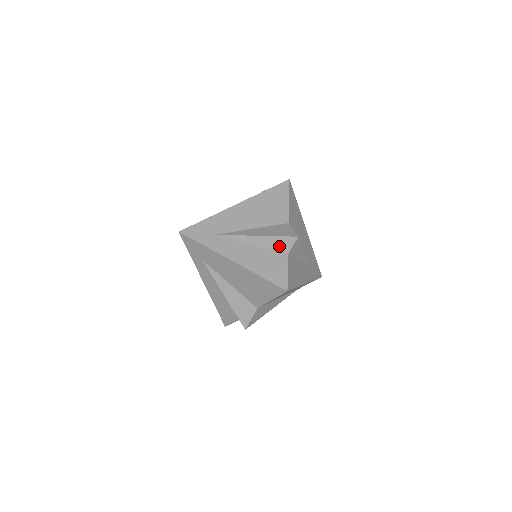
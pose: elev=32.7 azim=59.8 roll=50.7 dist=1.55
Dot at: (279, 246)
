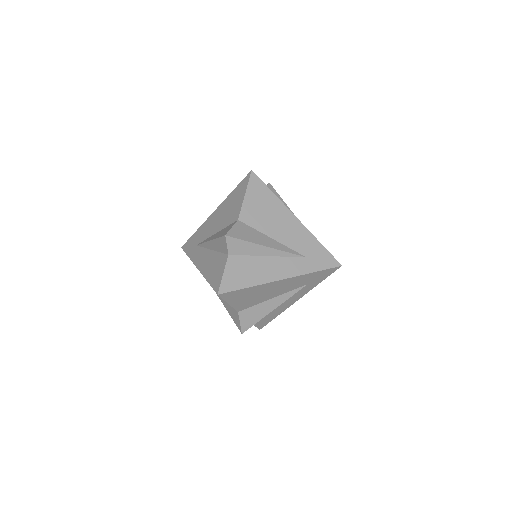
Dot at: (222, 248)
